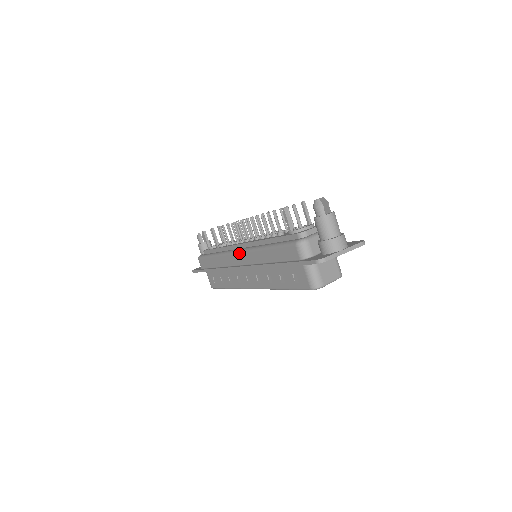
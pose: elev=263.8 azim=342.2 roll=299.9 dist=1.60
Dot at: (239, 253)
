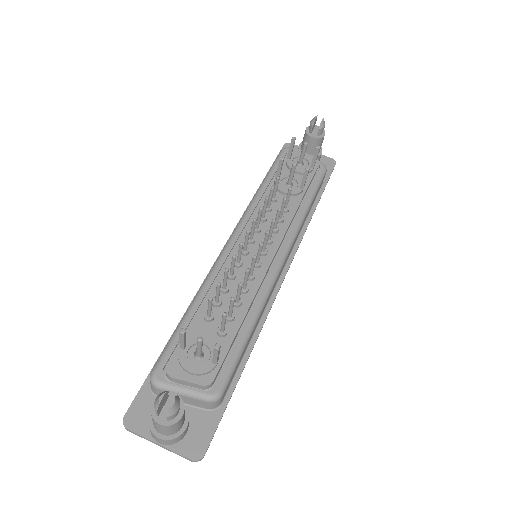
Dot at: occluded
